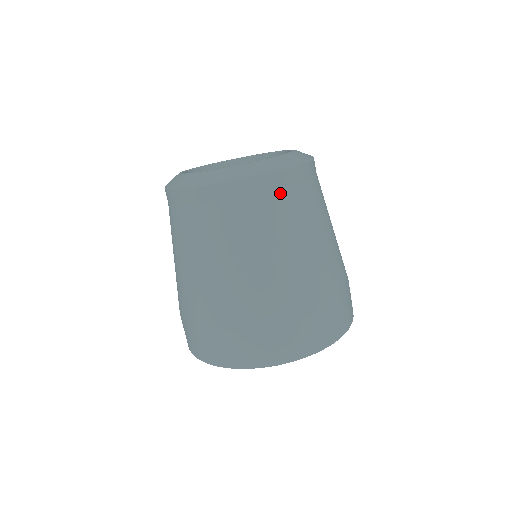
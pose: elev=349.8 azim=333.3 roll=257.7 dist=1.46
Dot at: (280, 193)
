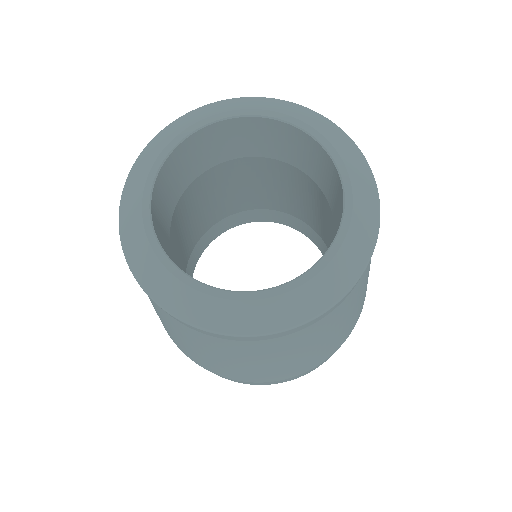
Dot at: occluded
